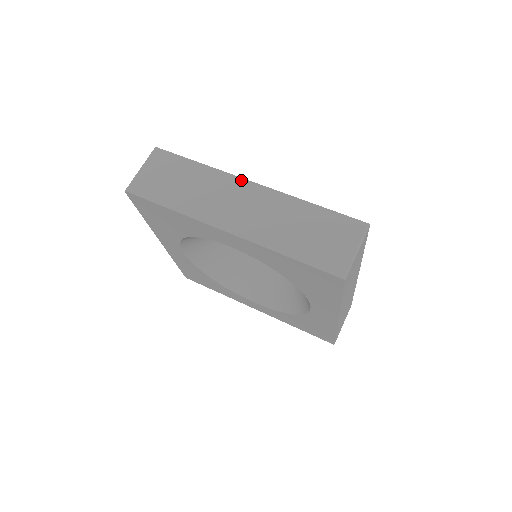
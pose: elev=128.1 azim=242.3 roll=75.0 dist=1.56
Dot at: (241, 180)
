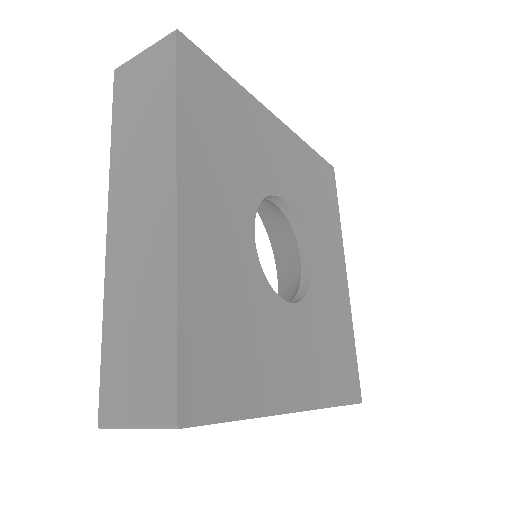
Dot at: (173, 180)
